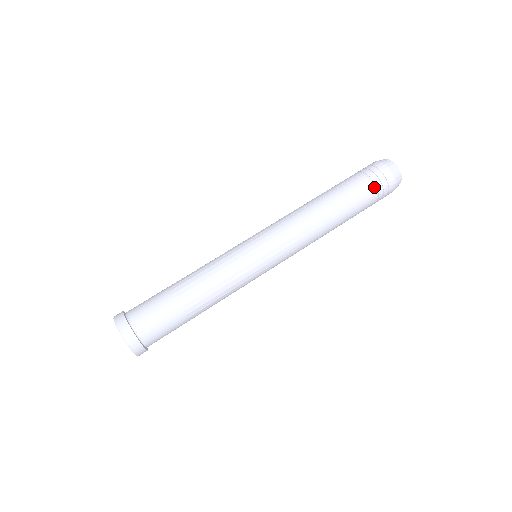
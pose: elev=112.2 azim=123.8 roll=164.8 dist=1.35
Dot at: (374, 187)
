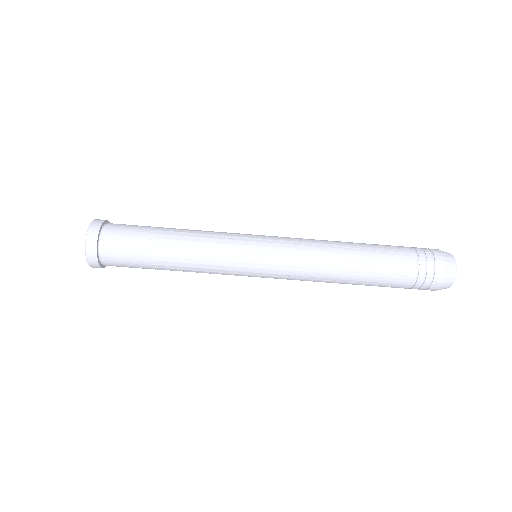
Dot at: (412, 284)
